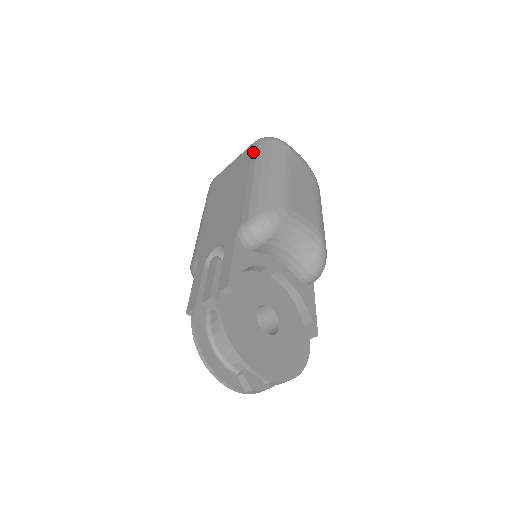
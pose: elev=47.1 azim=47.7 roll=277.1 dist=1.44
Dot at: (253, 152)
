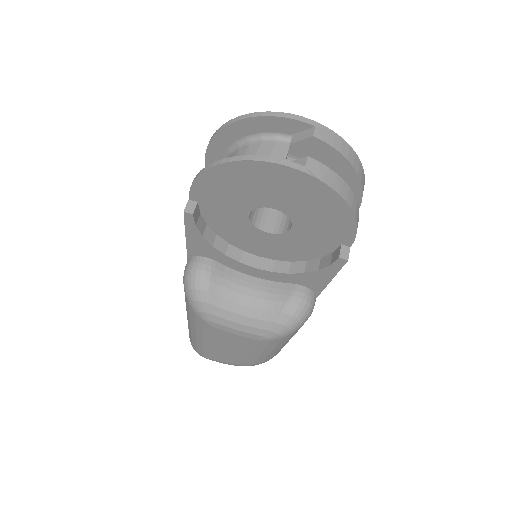
Dot at: occluded
